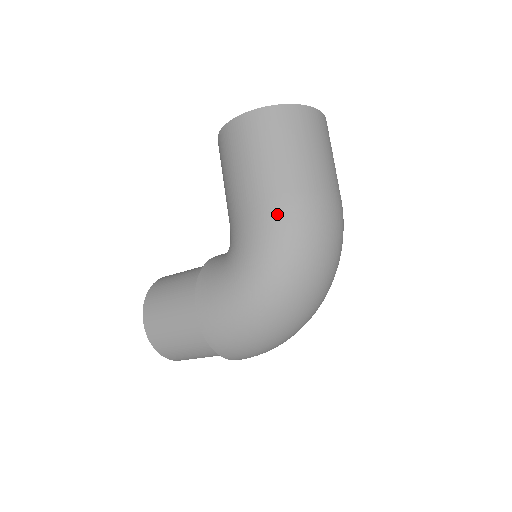
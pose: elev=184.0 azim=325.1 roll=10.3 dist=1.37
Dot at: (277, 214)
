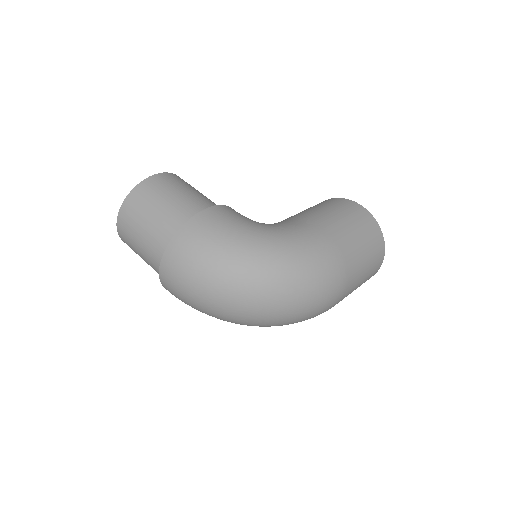
Dot at: (325, 245)
